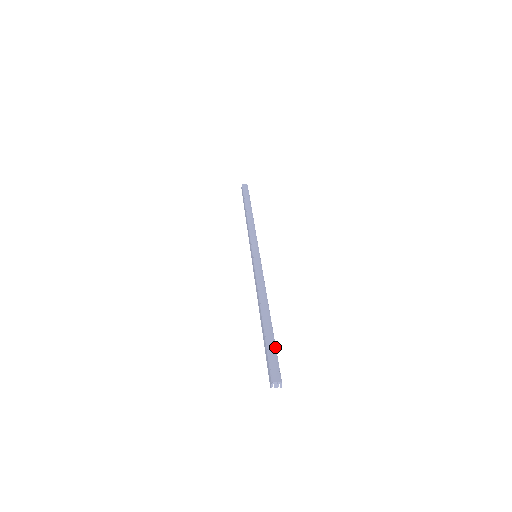
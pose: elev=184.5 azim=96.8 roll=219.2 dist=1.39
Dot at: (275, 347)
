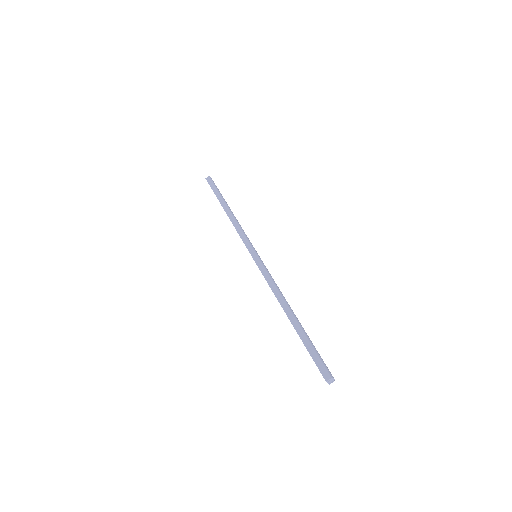
Dot at: (315, 348)
